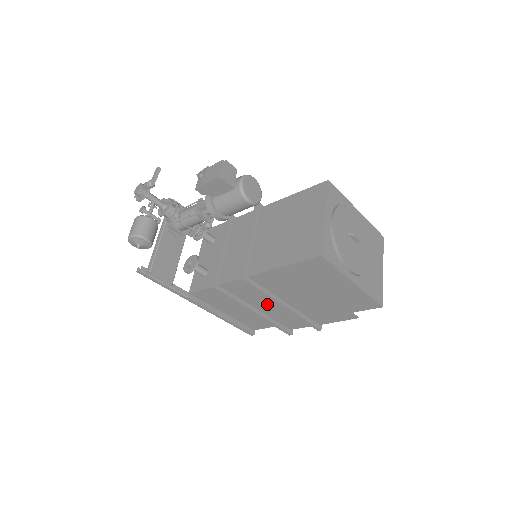
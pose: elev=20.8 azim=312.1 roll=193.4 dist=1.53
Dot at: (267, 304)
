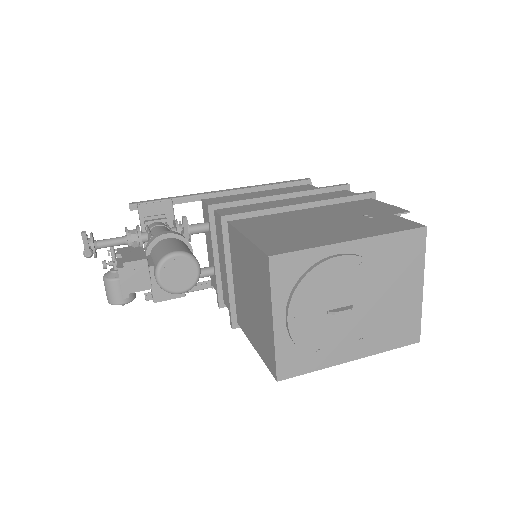
Dot at: occluded
